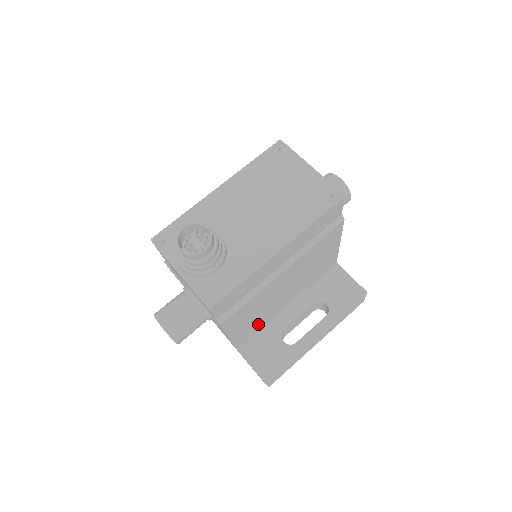
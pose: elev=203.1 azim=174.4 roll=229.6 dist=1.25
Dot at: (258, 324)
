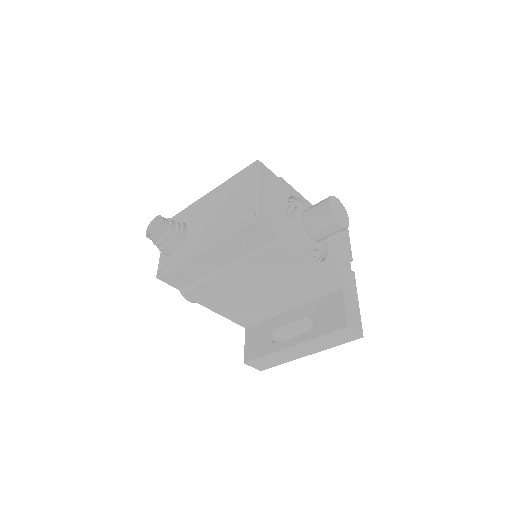
Dot at: (252, 313)
